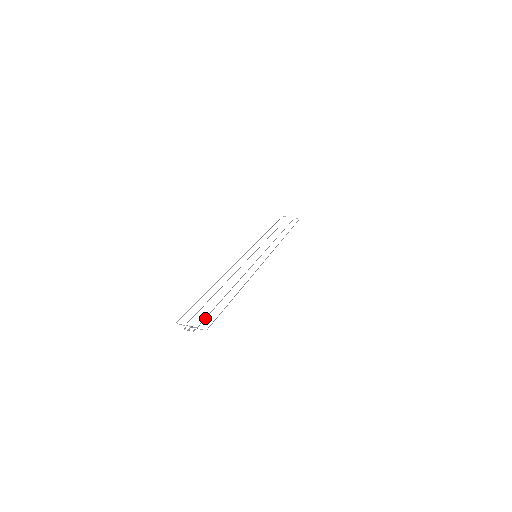
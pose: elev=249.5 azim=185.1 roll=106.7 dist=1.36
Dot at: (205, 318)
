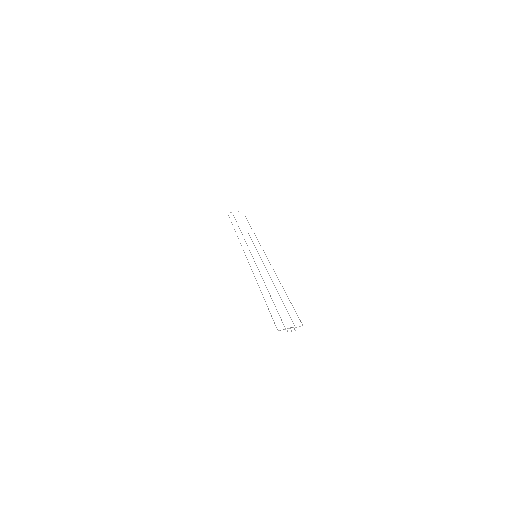
Dot at: occluded
